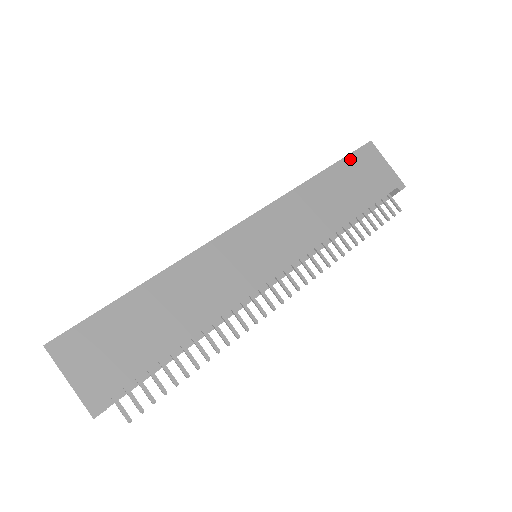
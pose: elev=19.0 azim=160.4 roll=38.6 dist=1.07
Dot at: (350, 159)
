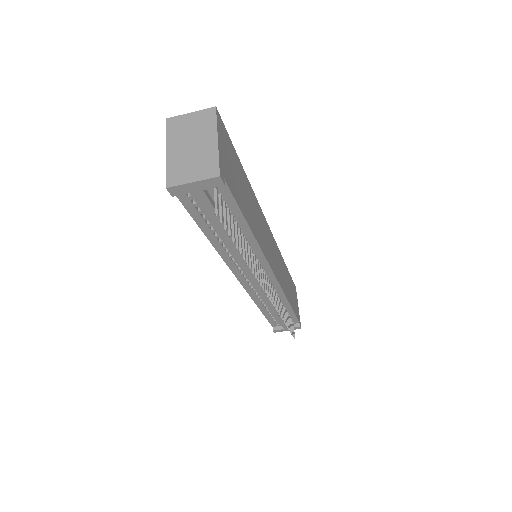
Dot at: occluded
